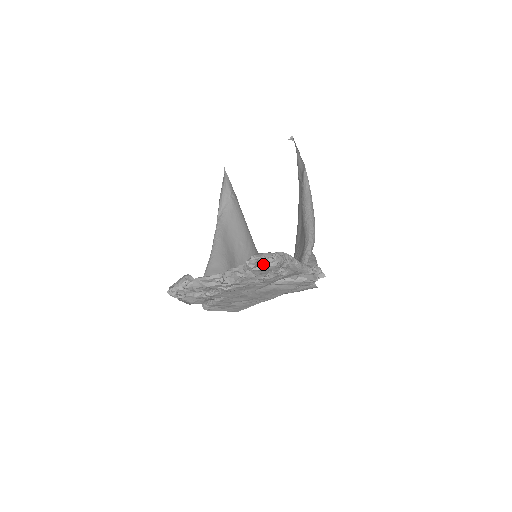
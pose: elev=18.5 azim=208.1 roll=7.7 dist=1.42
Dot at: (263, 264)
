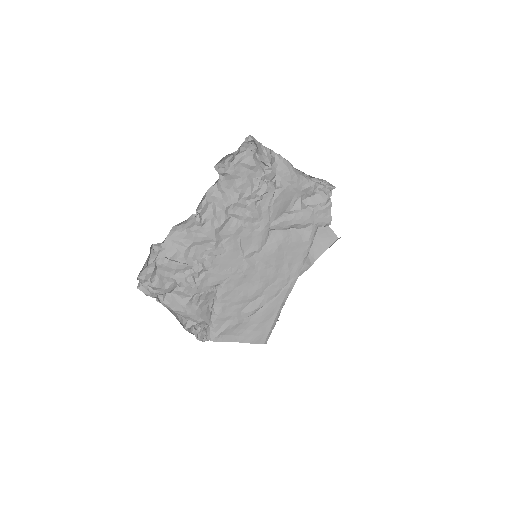
Dot at: (237, 161)
